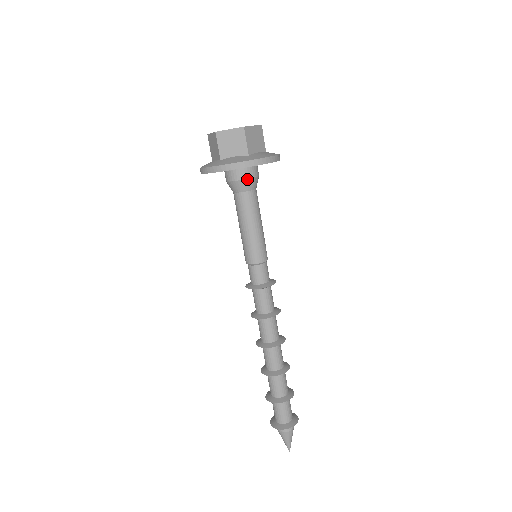
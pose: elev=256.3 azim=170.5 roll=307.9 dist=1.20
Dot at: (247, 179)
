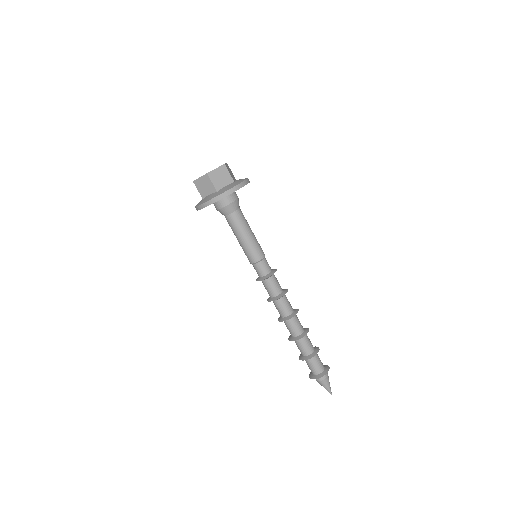
Dot at: (225, 206)
